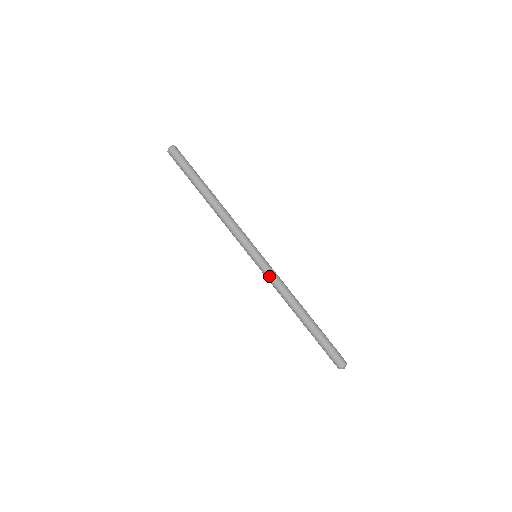
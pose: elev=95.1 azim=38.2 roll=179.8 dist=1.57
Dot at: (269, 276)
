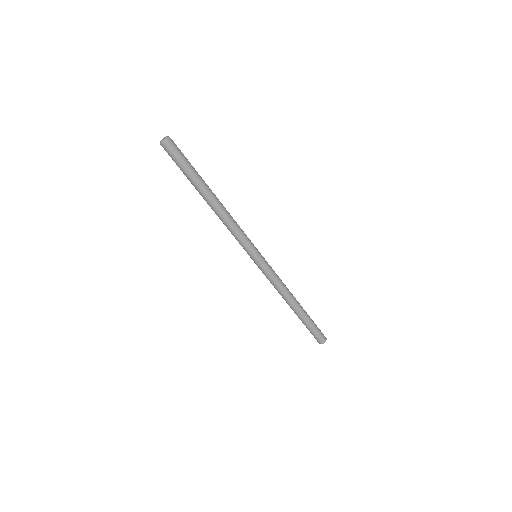
Dot at: (270, 275)
